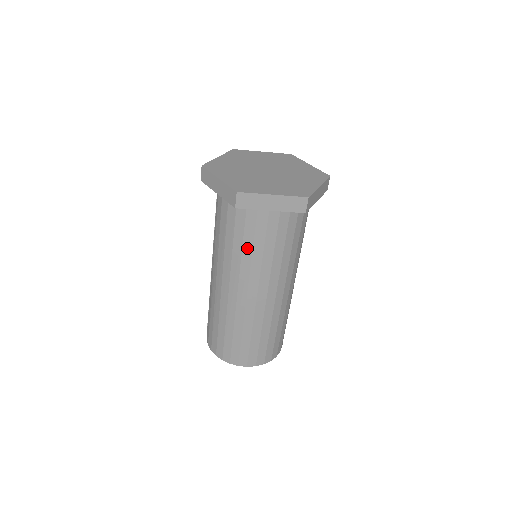
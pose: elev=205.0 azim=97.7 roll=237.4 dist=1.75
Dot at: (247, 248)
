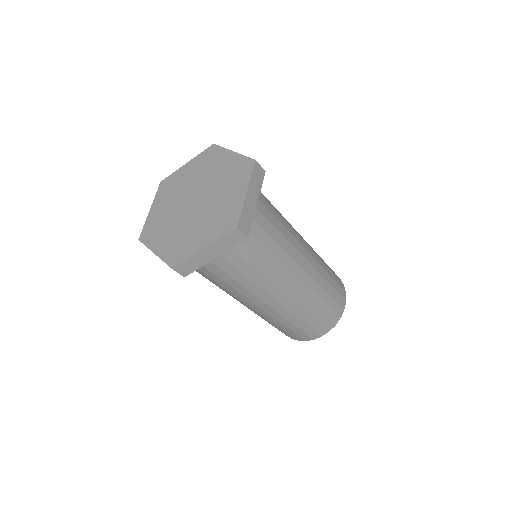
Dot at: (231, 282)
